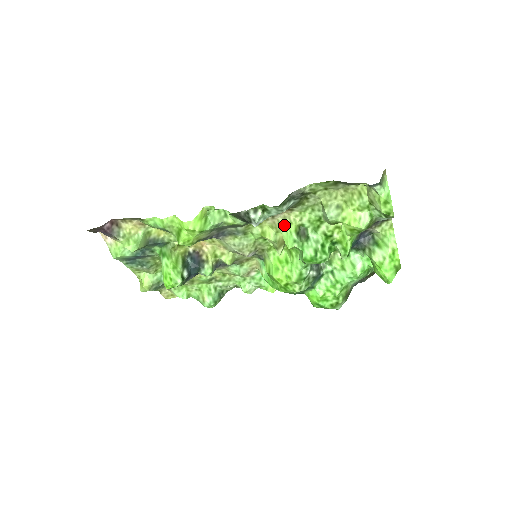
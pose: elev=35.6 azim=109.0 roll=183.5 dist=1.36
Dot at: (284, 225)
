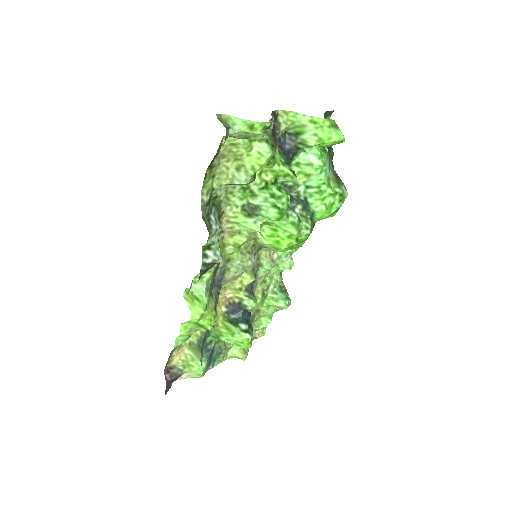
Dot at: (235, 225)
